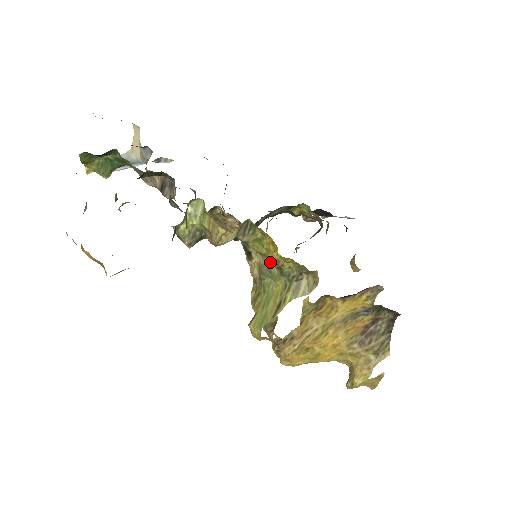
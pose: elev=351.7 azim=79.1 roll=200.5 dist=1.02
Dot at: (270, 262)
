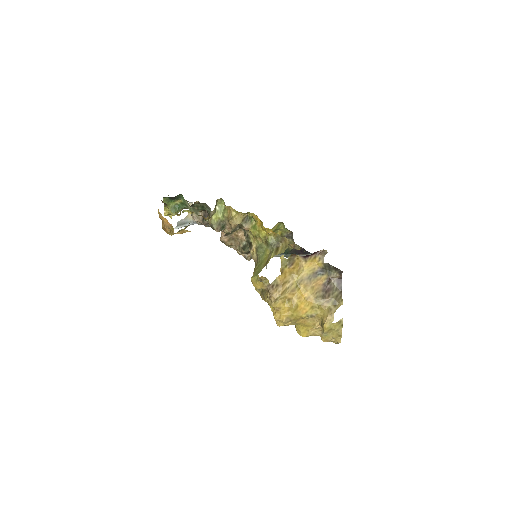
Dot at: (262, 243)
